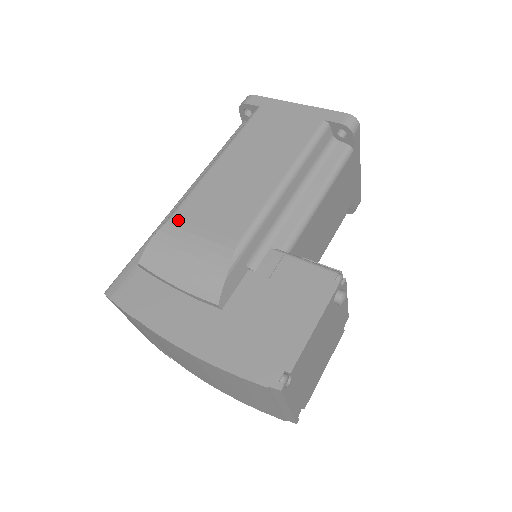
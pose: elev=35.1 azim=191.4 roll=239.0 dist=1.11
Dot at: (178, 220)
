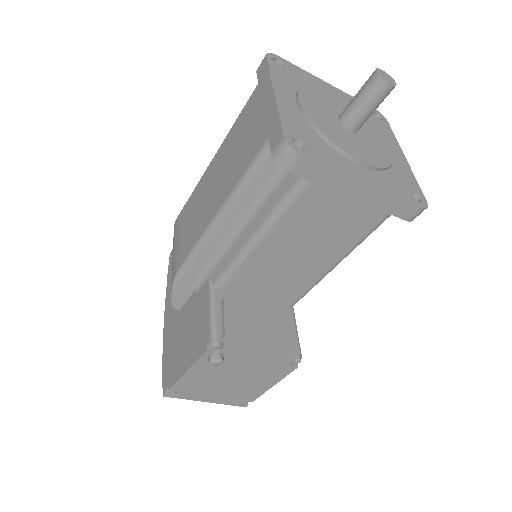
Dot at: (180, 219)
